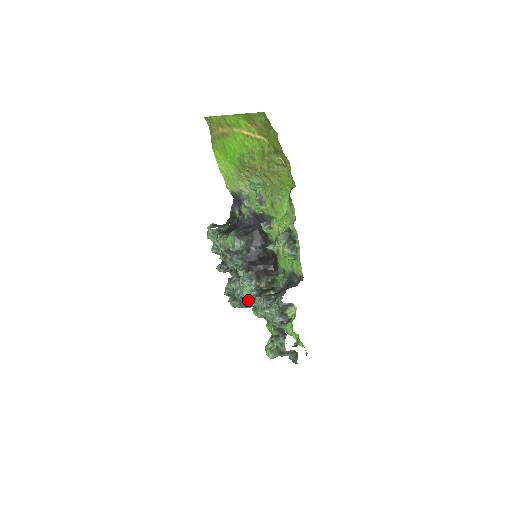
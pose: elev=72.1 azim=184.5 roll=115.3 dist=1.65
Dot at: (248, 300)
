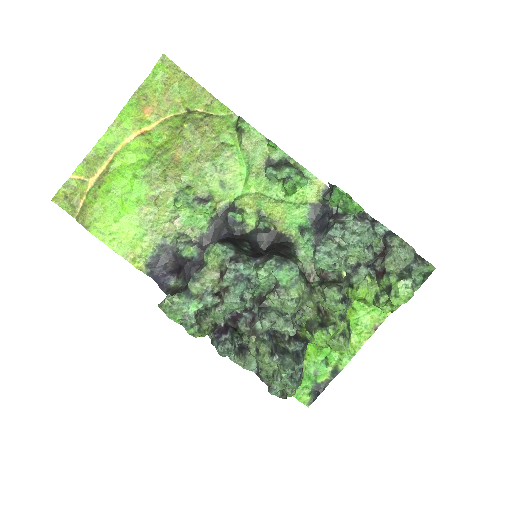
Dot at: (304, 308)
